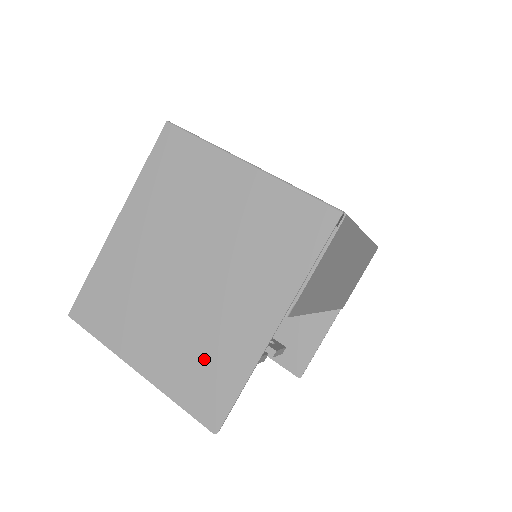
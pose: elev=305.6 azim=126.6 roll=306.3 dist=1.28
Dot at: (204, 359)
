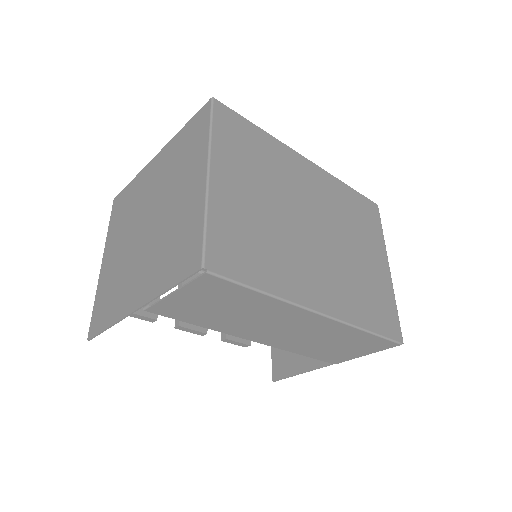
Dot at: (113, 290)
